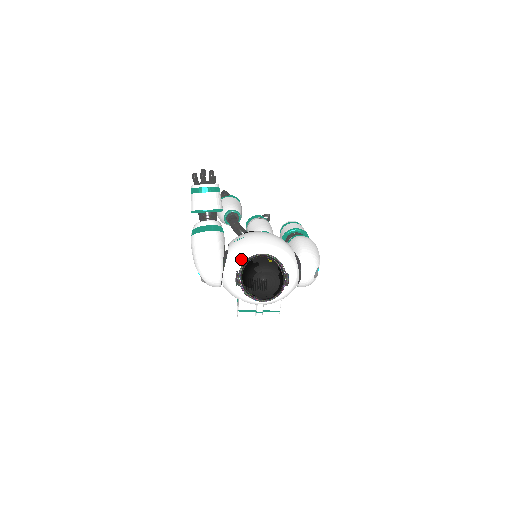
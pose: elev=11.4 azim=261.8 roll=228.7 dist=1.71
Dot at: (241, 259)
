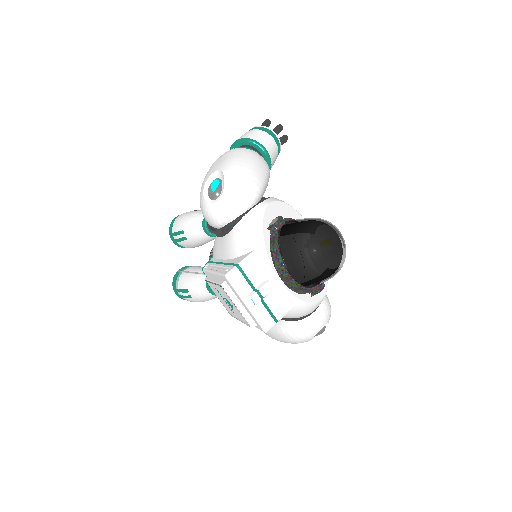
Dot at: (287, 213)
